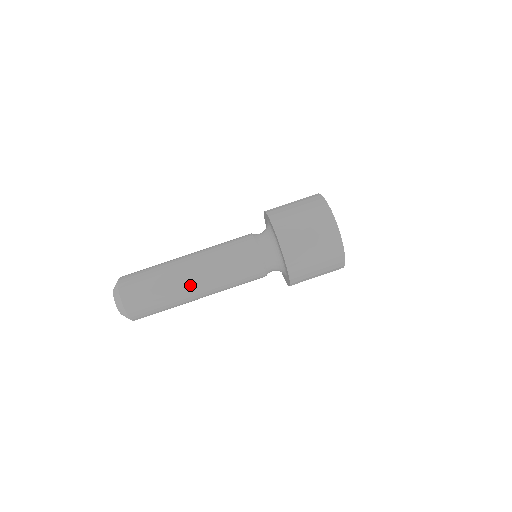
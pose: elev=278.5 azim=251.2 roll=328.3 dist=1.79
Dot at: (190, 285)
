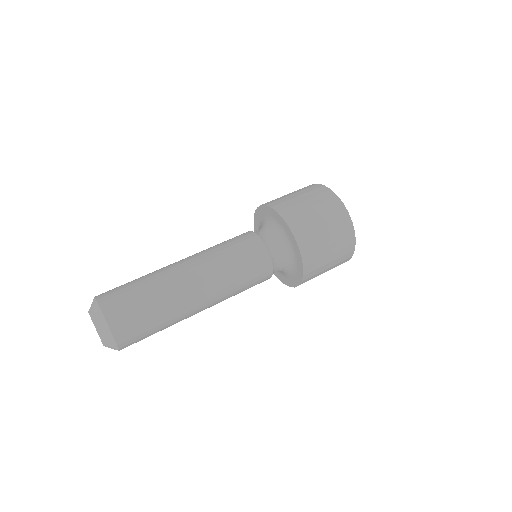
Dot at: (181, 271)
